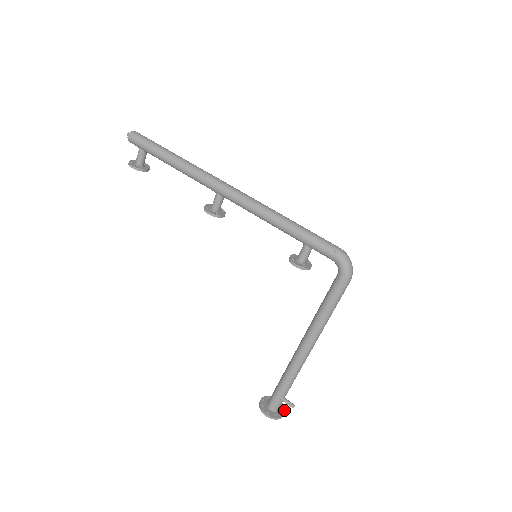
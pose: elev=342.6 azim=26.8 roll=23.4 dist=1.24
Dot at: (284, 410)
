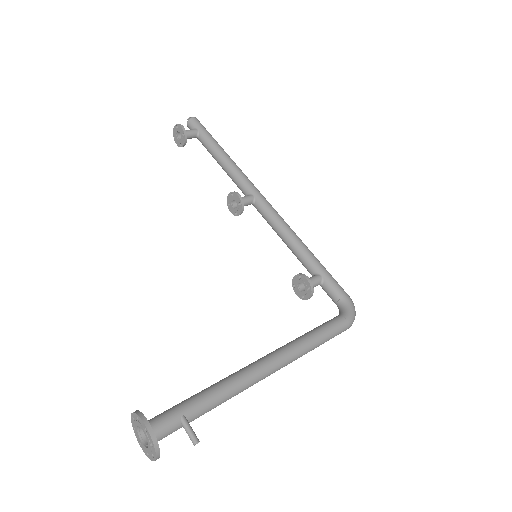
Dot at: occluded
